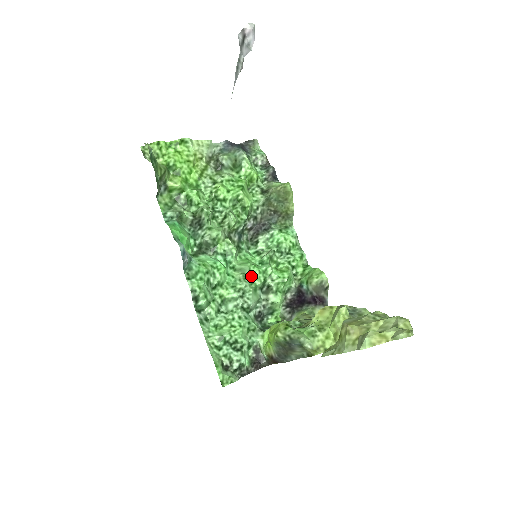
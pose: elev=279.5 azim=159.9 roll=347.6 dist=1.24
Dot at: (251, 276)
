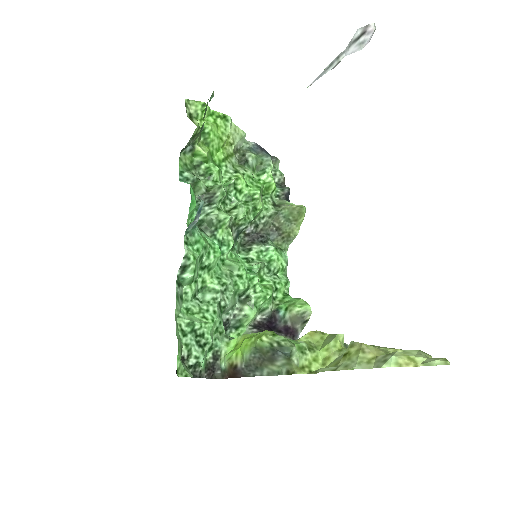
Dot at: (238, 277)
